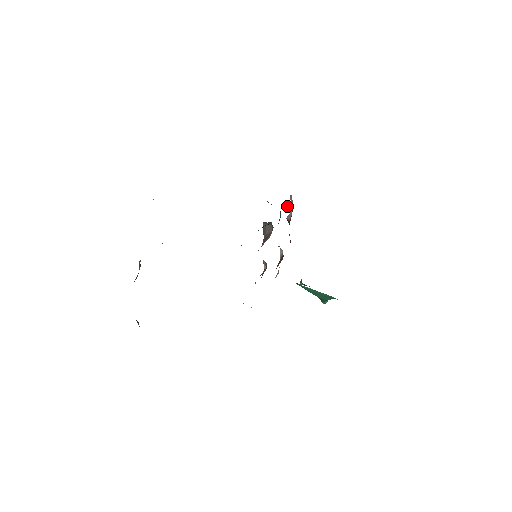
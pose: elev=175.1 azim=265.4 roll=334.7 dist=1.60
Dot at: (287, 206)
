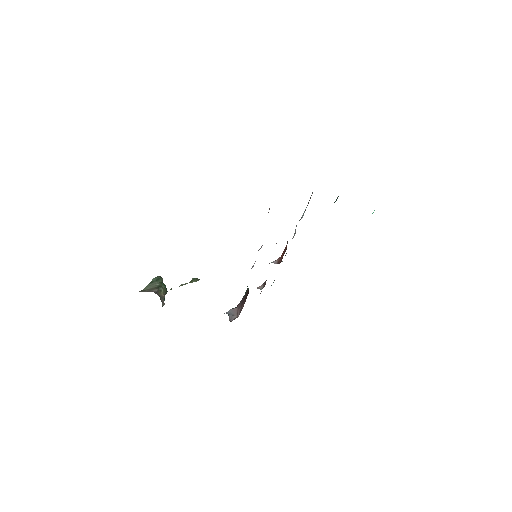
Dot at: occluded
